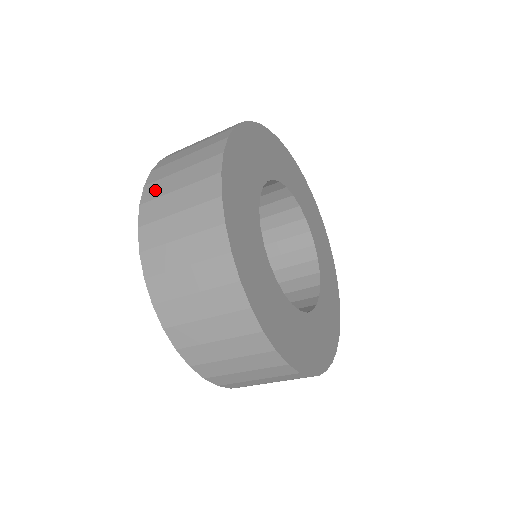
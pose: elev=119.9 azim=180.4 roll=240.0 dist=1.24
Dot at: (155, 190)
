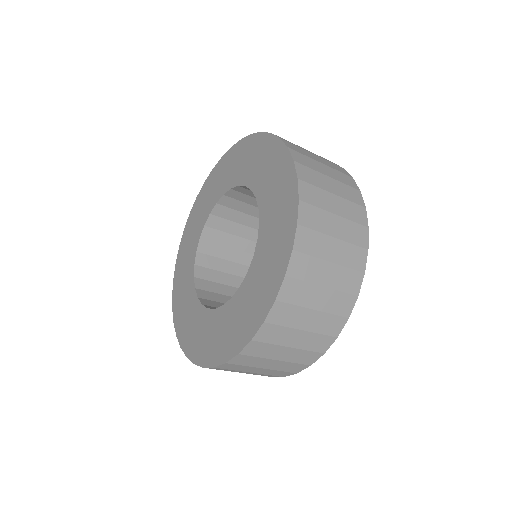
Dot at: occluded
